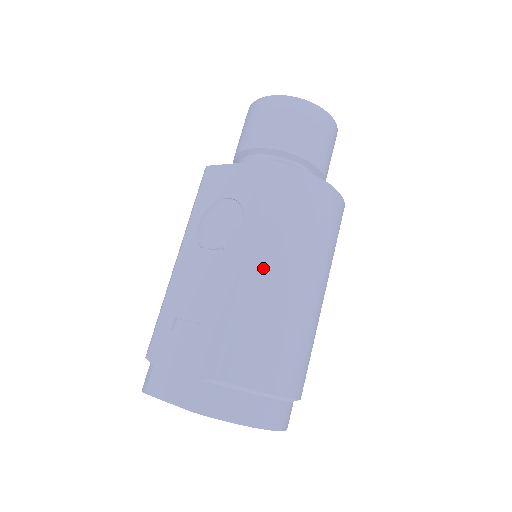
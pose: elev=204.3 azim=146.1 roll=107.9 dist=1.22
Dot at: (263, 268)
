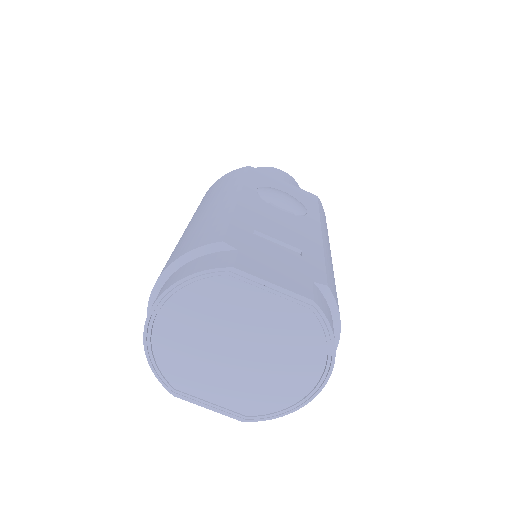
Dot at: occluded
